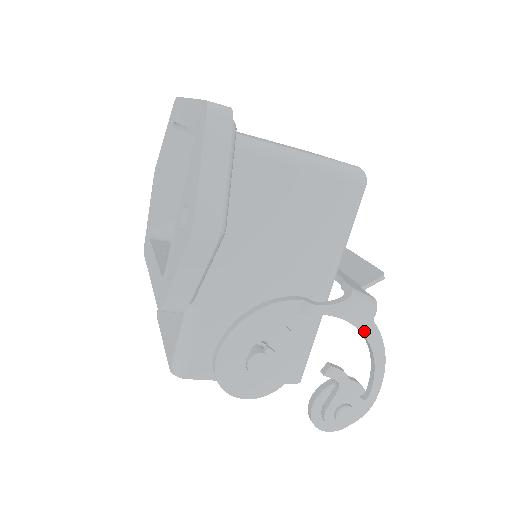
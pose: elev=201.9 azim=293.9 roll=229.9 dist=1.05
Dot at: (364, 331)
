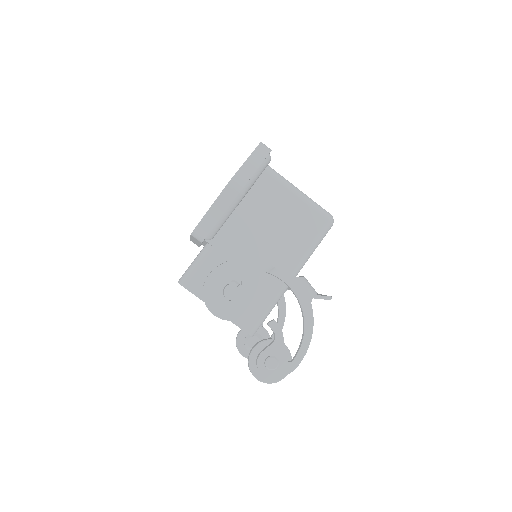
Dot at: (303, 306)
